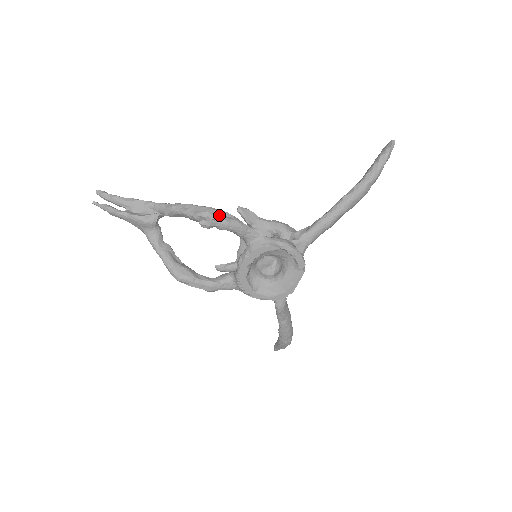
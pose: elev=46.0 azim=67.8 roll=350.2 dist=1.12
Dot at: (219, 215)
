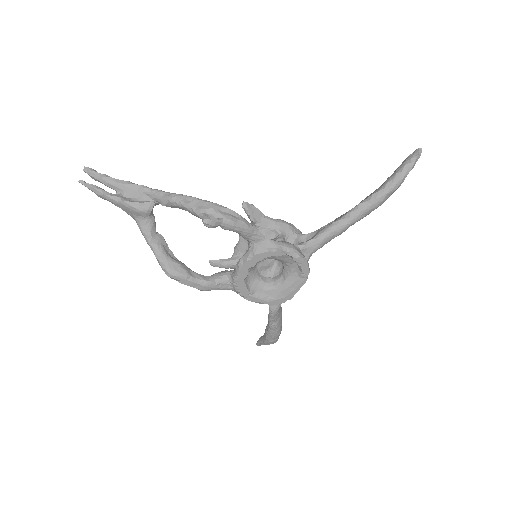
Dot at: (225, 214)
